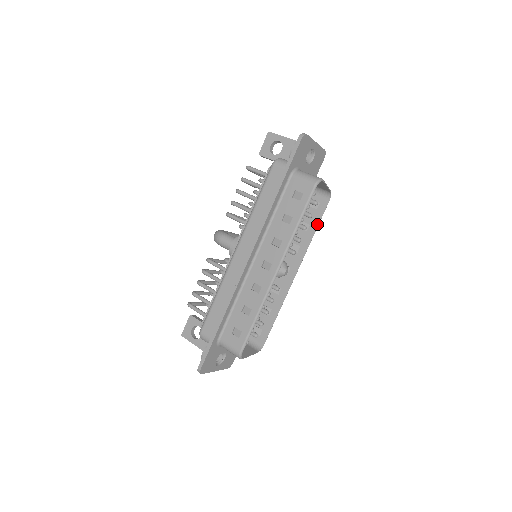
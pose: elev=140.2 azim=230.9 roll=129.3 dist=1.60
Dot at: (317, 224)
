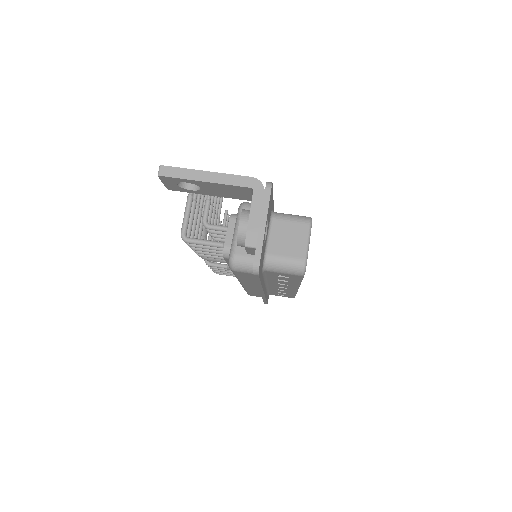
Dot at: occluded
